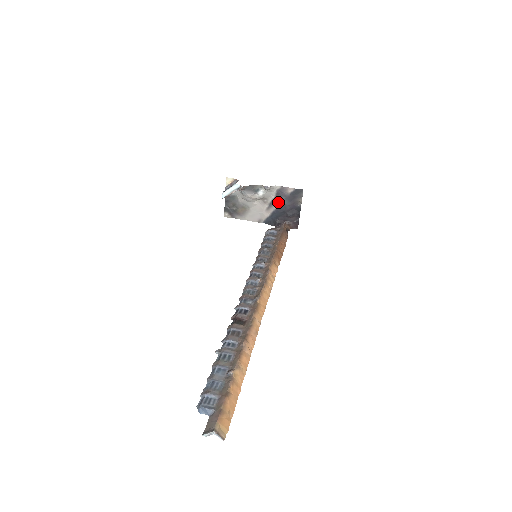
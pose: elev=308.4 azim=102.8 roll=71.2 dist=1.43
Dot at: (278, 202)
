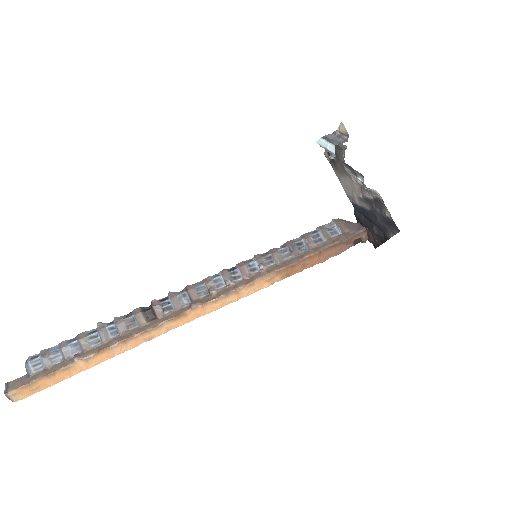
Dot at: (372, 207)
